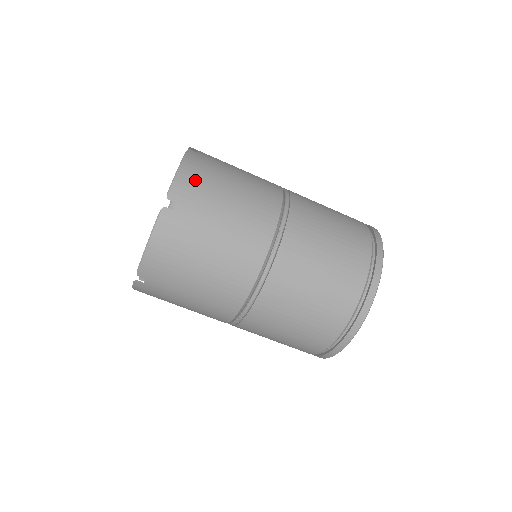
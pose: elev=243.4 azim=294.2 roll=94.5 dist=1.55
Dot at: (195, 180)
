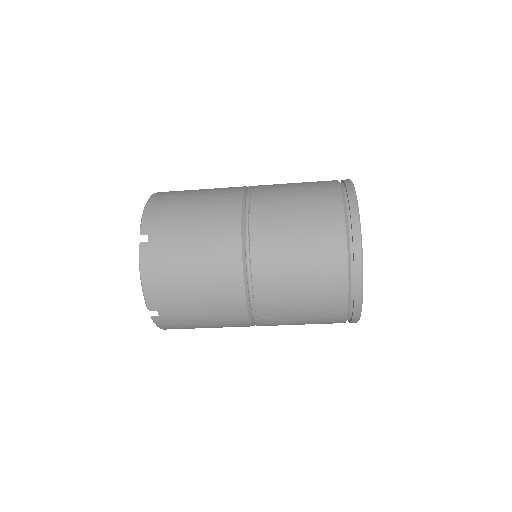
Dot at: (160, 211)
